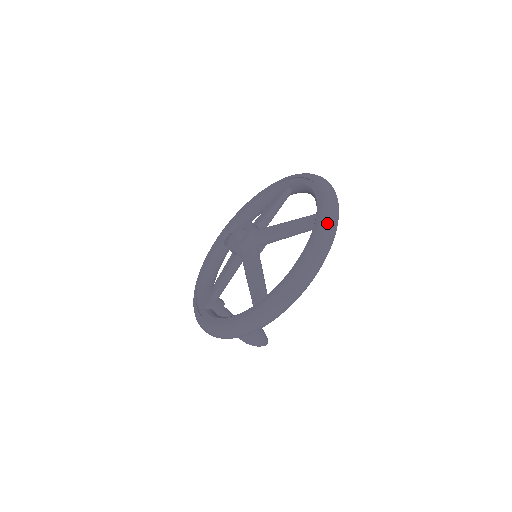
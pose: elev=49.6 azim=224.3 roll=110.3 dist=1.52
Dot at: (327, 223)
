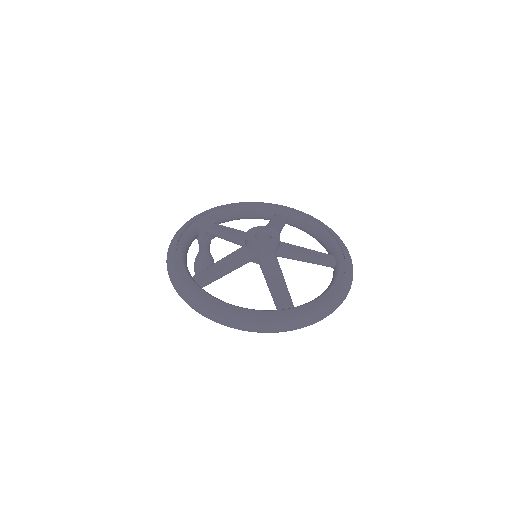
Dot at: (277, 323)
